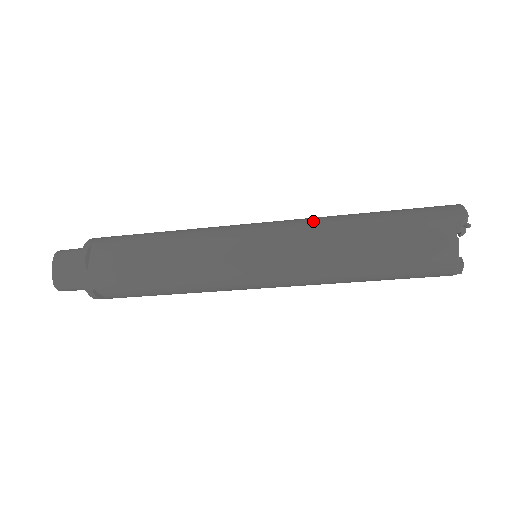
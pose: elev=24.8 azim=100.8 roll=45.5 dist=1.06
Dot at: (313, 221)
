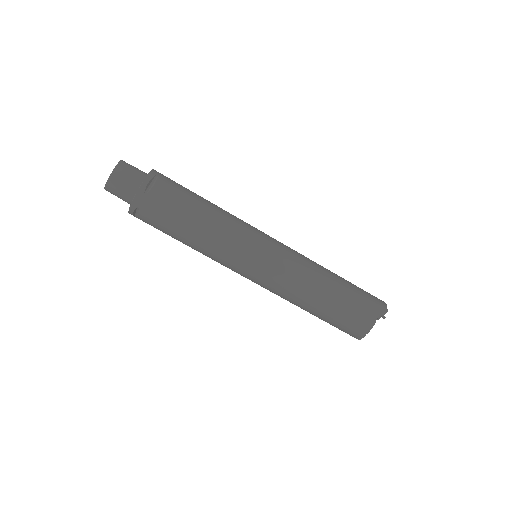
Dot at: (306, 260)
